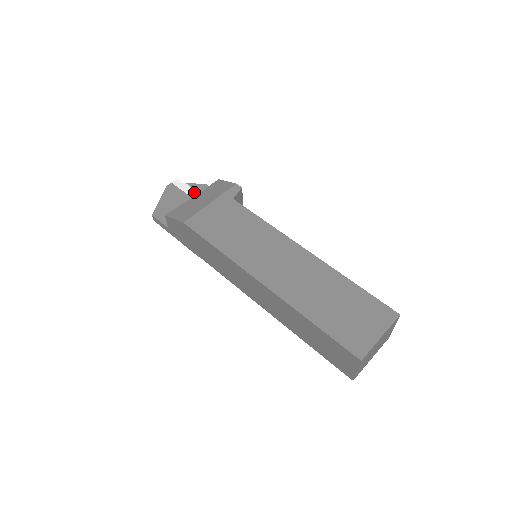
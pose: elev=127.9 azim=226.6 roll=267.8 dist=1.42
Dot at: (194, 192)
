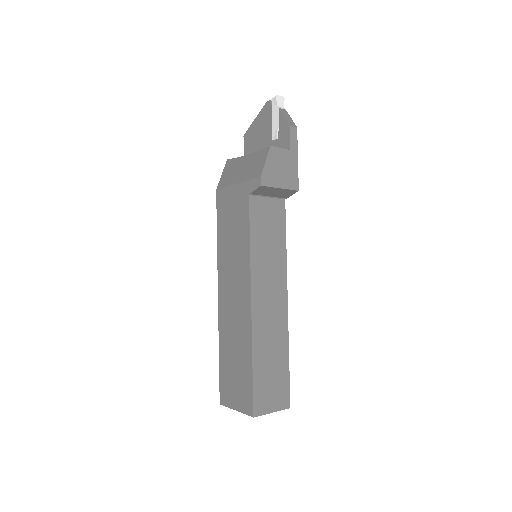
Dot at: (277, 129)
